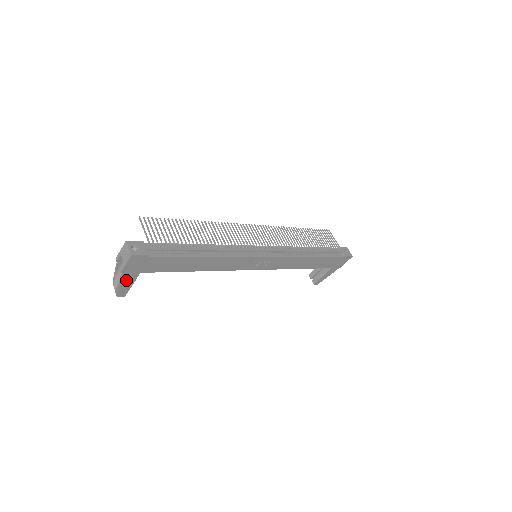
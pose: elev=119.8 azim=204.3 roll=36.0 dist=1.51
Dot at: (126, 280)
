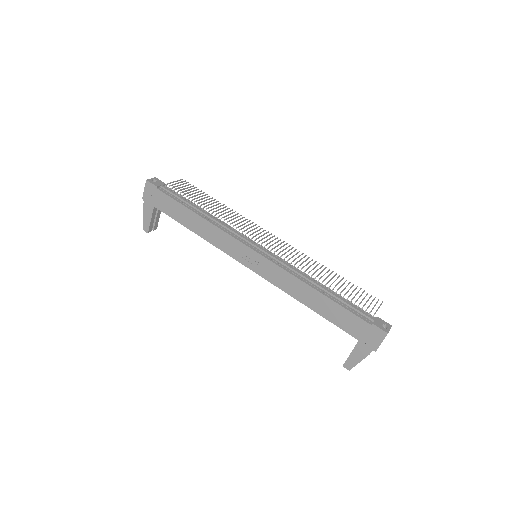
Dot at: (147, 211)
